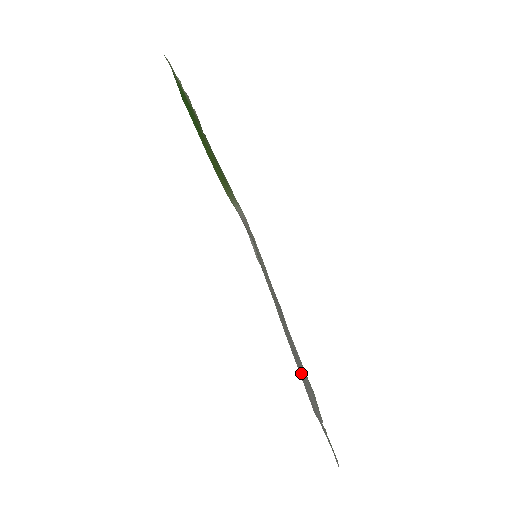
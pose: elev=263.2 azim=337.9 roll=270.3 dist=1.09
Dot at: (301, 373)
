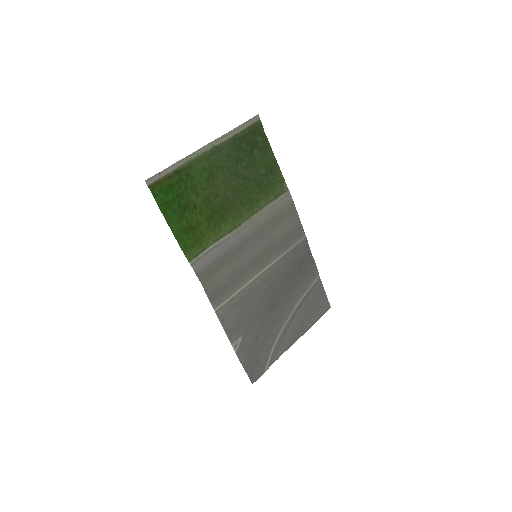
Dot at: (259, 332)
